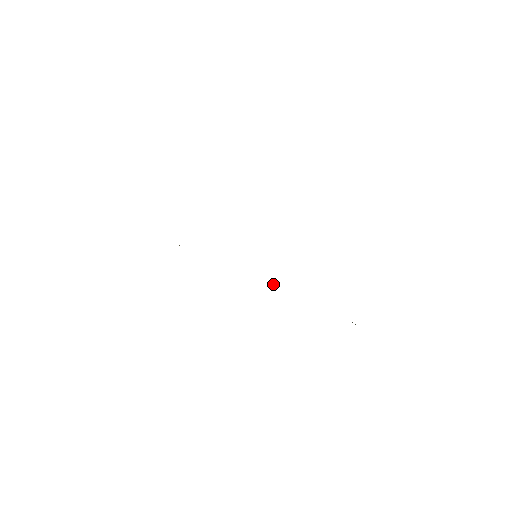
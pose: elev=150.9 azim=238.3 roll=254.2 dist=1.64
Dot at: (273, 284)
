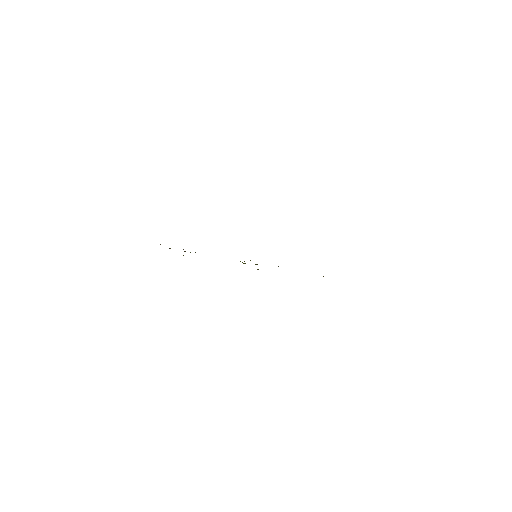
Dot at: occluded
